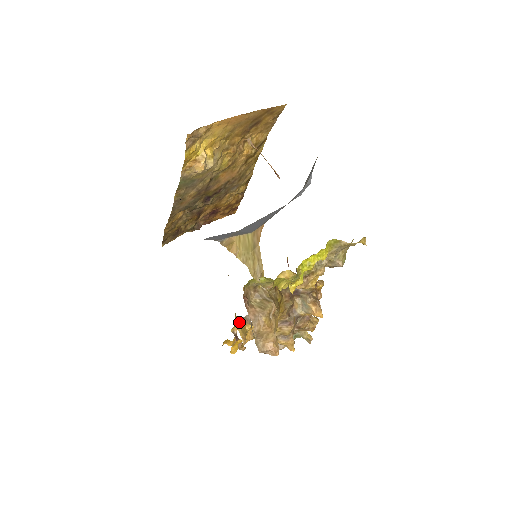
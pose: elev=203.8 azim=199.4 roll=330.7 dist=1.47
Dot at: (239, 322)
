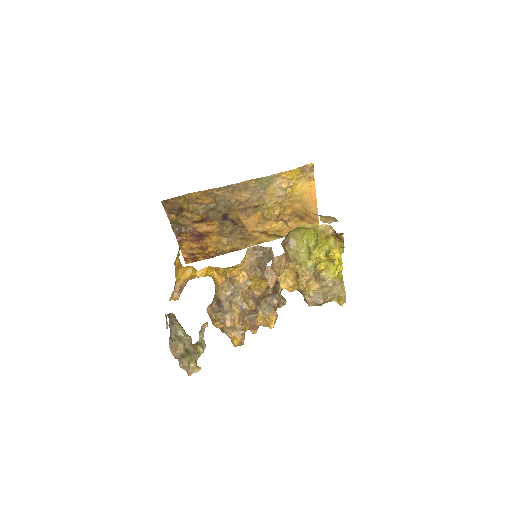
Dot at: (249, 251)
